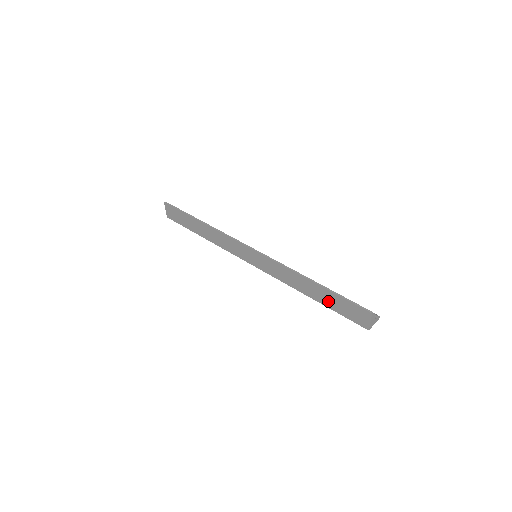
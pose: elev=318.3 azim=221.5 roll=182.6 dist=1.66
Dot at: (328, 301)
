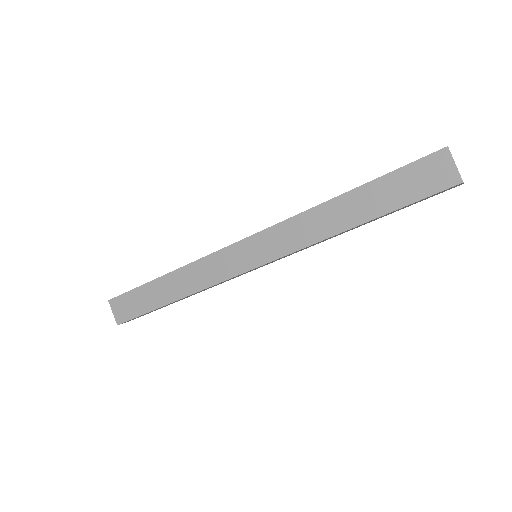
Dot at: (382, 201)
